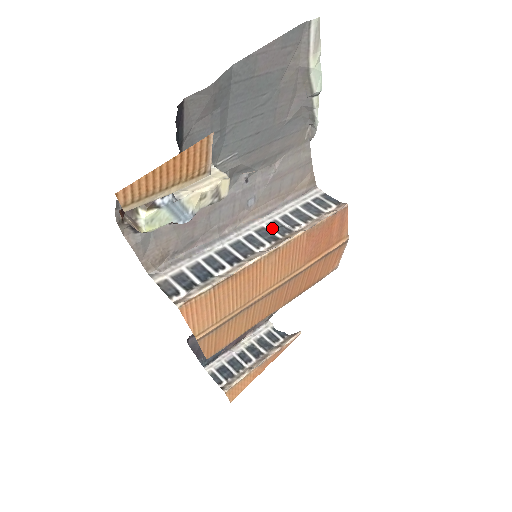
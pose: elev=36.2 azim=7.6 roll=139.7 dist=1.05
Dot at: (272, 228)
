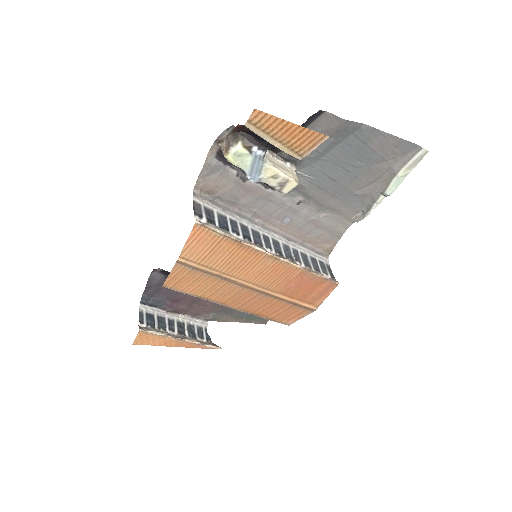
Dot at: (284, 248)
